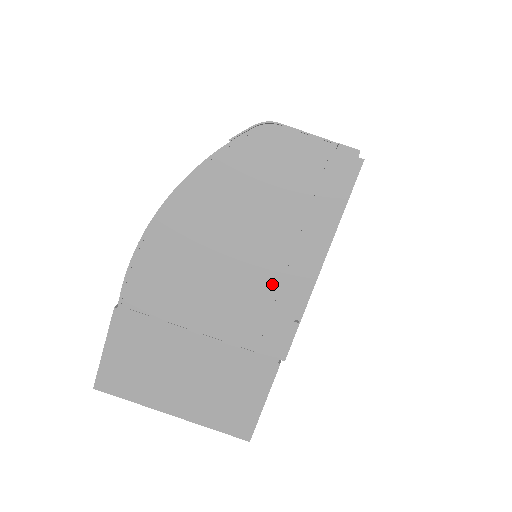
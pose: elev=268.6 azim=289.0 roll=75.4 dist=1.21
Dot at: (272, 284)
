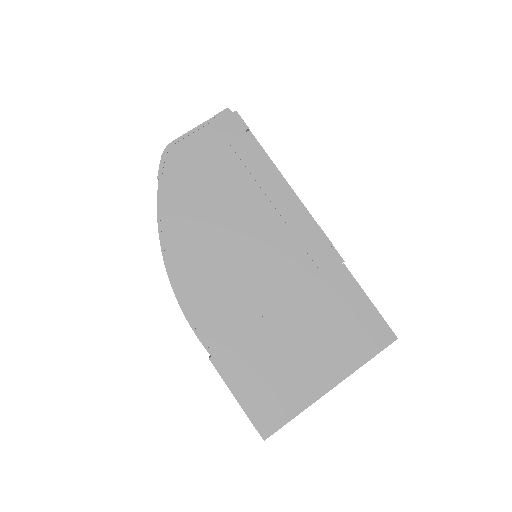
Dot at: (277, 223)
